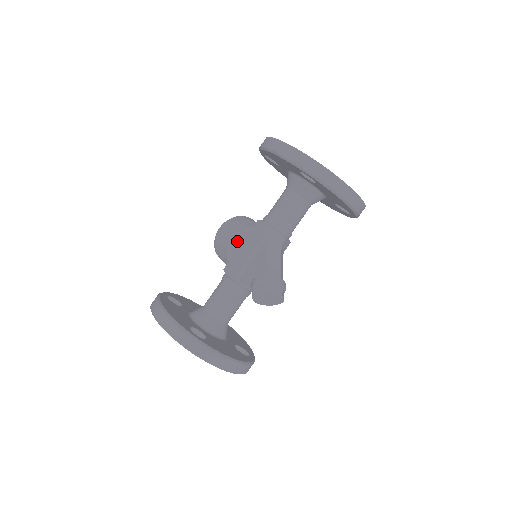
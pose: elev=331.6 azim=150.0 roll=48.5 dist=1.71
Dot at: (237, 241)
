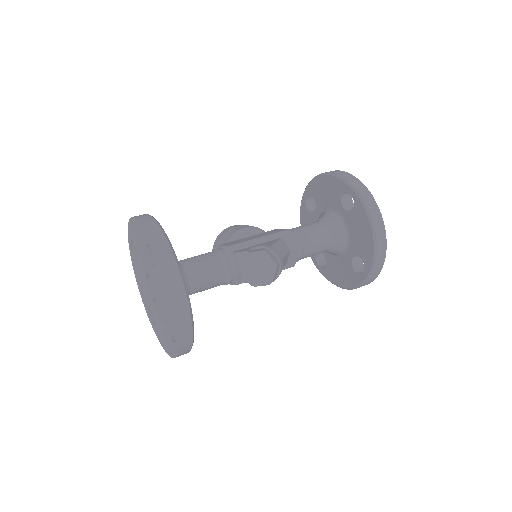
Dot at: (248, 231)
